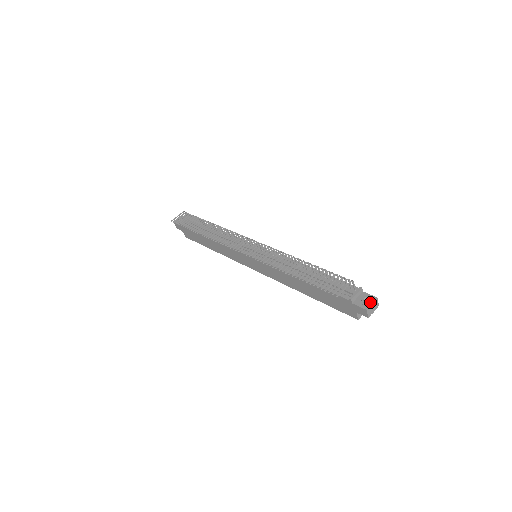
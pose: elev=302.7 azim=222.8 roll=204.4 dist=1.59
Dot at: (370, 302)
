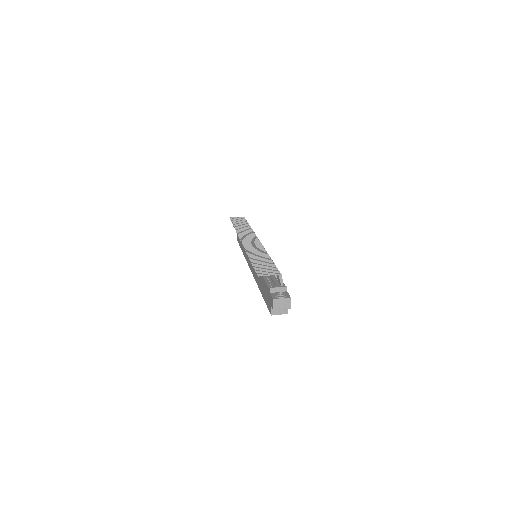
Dot at: (281, 296)
